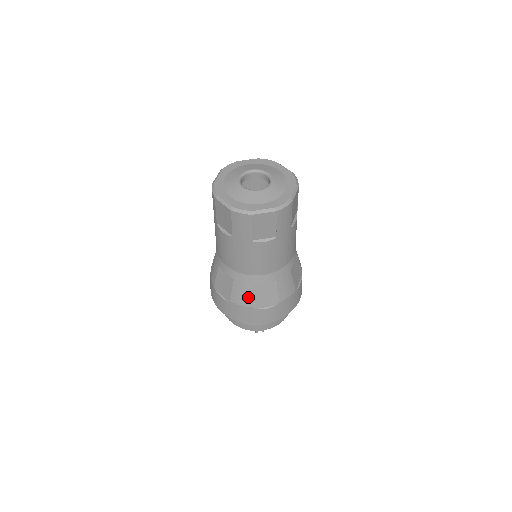
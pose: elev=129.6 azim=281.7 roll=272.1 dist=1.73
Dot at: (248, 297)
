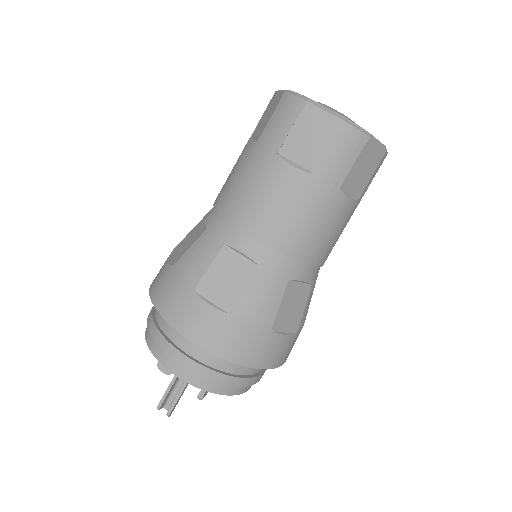
Dot at: (203, 264)
